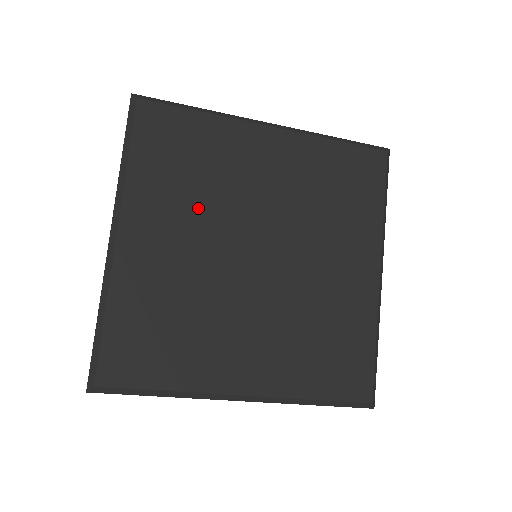
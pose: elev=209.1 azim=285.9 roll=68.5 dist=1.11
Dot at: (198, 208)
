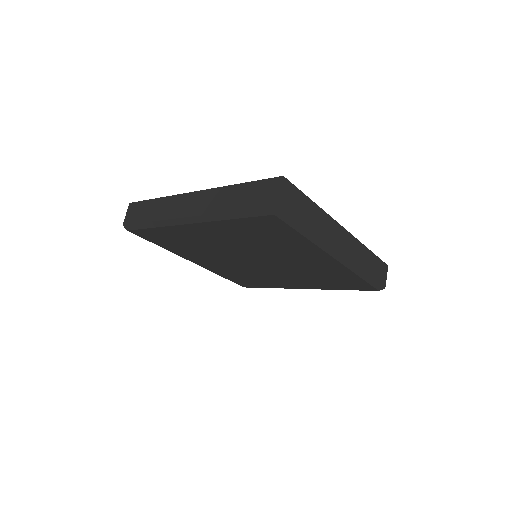
Dot at: (207, 253)
